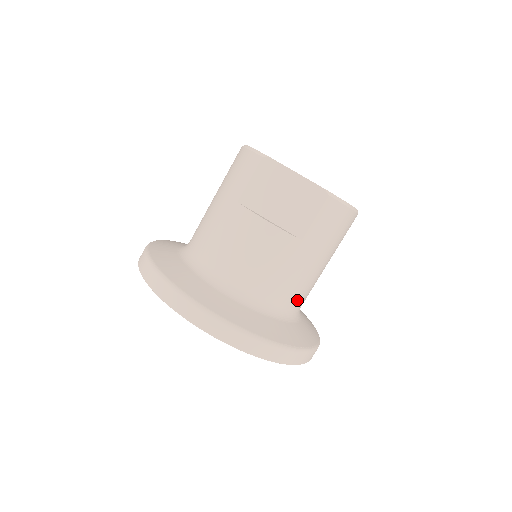
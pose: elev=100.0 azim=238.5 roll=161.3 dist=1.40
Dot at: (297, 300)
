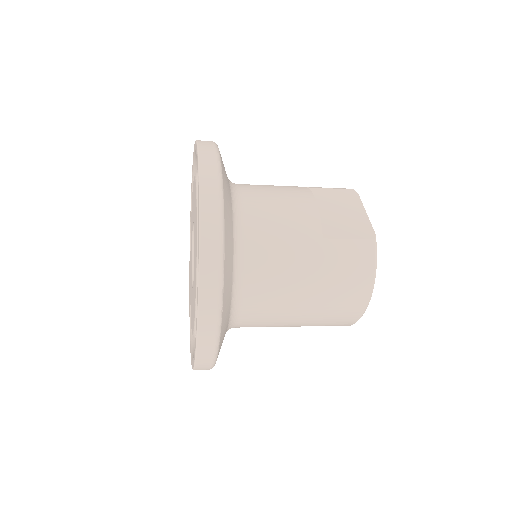
Dot at: (257, 282)
